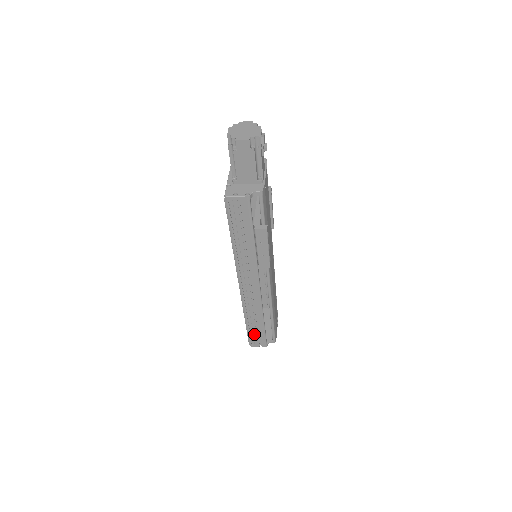
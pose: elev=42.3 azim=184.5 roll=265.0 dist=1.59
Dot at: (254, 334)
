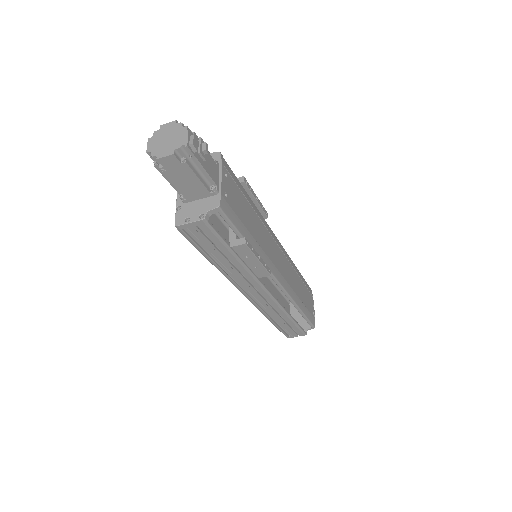
Dot at: (286, 329)
